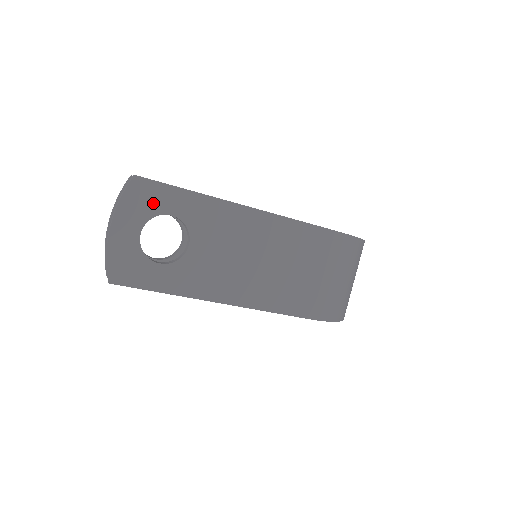
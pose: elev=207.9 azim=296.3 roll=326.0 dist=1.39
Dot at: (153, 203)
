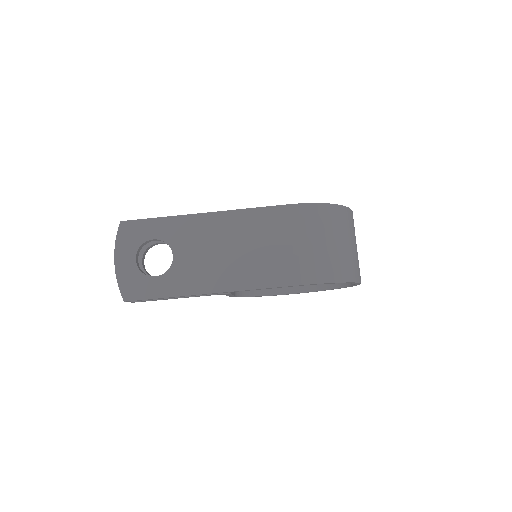
Dot at: (138, 235)
